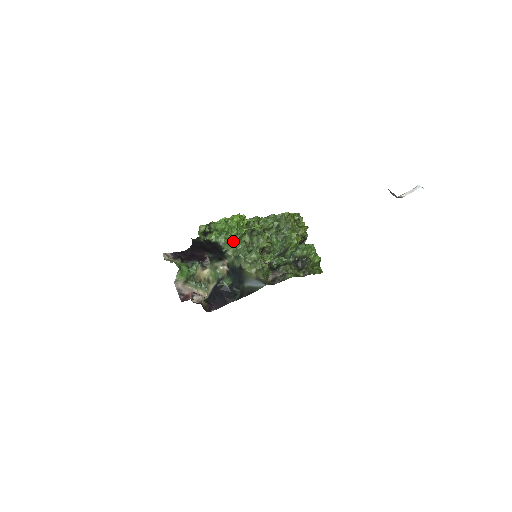
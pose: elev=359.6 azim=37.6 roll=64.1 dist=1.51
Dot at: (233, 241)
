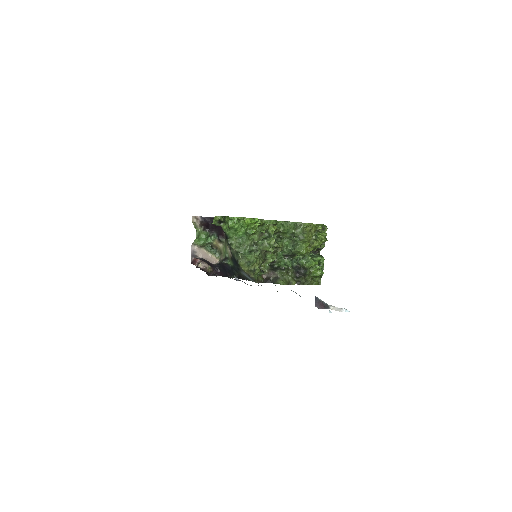
Dot at: (240, 237)
